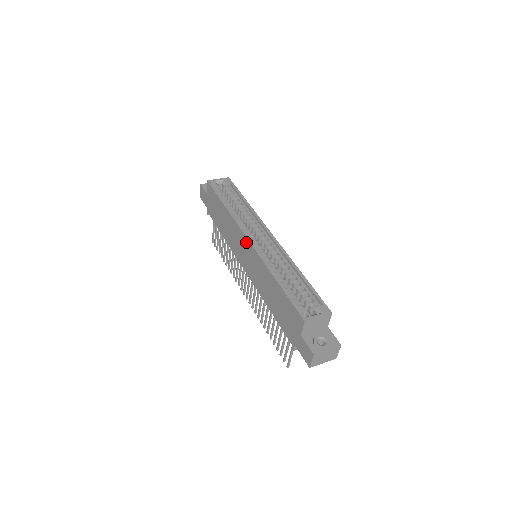
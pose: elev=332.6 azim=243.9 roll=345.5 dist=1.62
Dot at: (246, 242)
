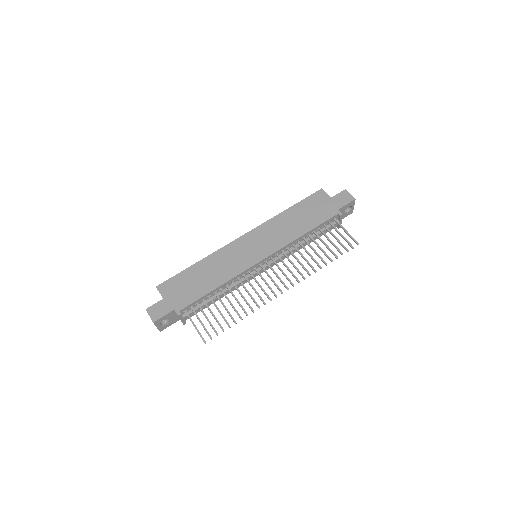
Dot at: (244, 239)
